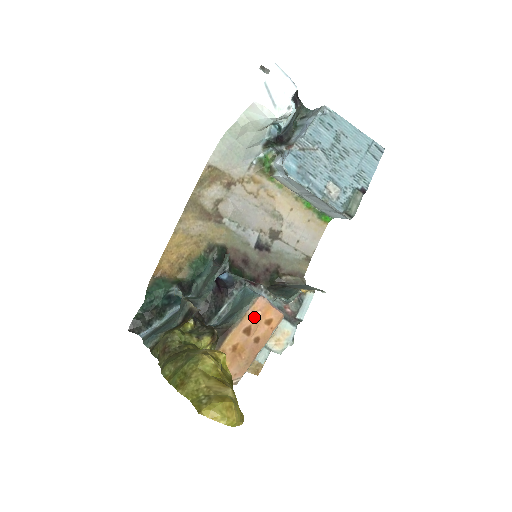
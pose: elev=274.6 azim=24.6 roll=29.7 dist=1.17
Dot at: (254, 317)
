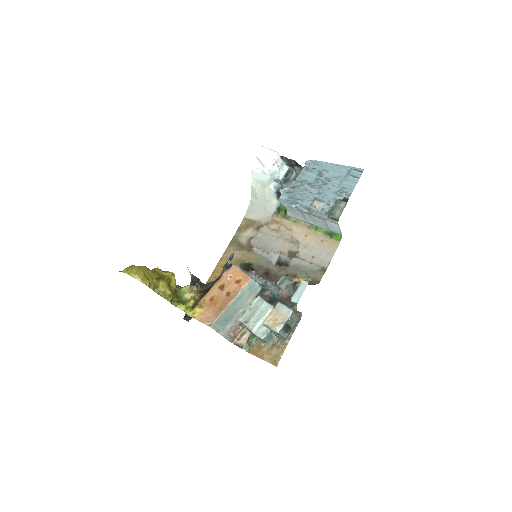
Dot at: (227, 278)
